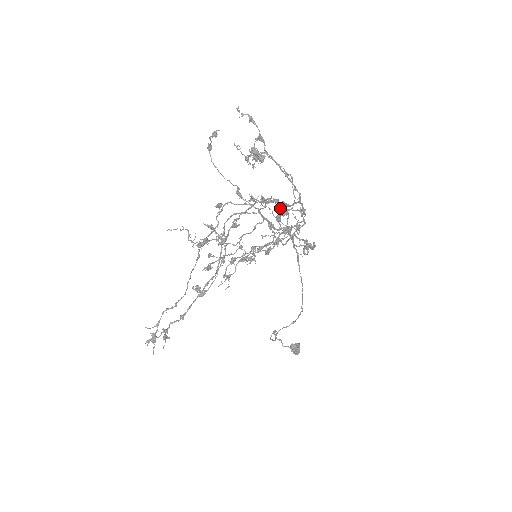
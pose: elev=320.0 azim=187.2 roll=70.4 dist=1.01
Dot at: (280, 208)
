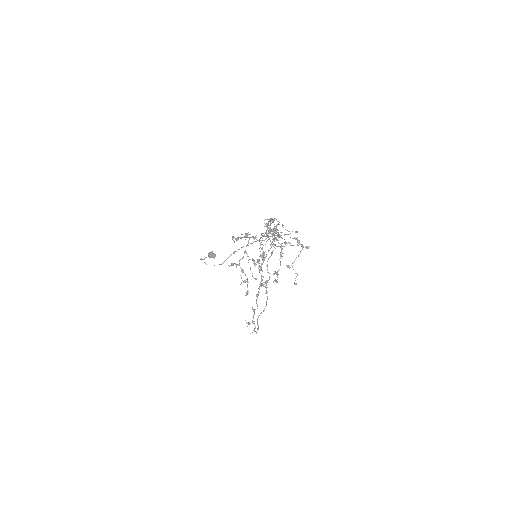
Dot at: occluded
